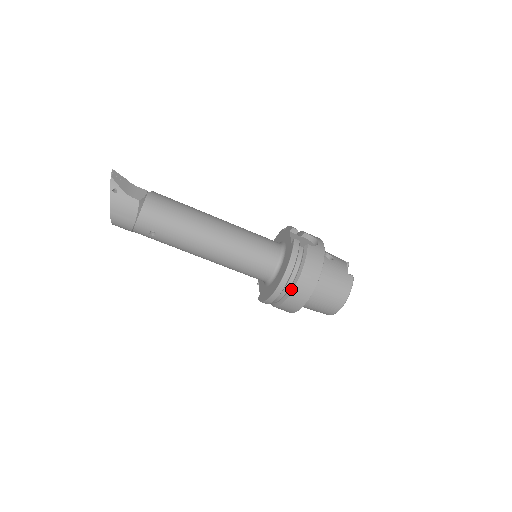
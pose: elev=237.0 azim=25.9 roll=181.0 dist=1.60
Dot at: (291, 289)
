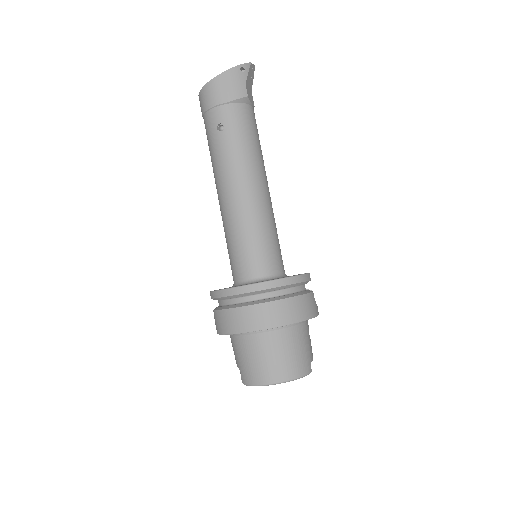
Dot at: (264, 300)
